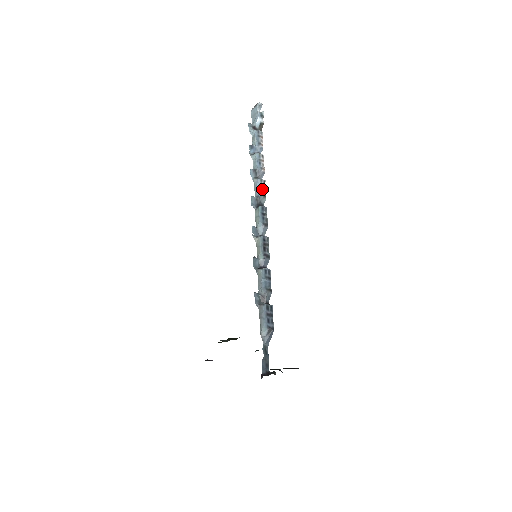
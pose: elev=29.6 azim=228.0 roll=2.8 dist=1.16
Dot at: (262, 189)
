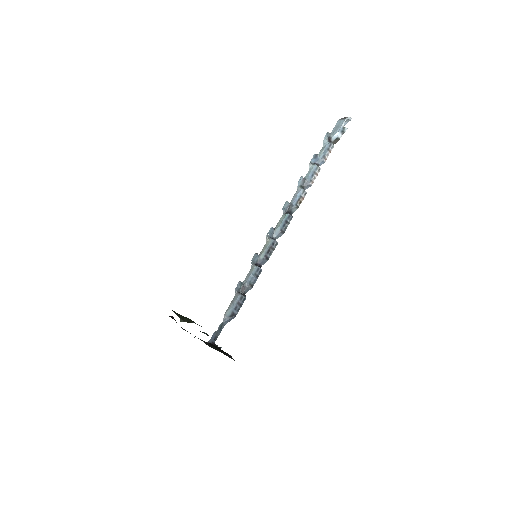
Dot at: (299, 200)
